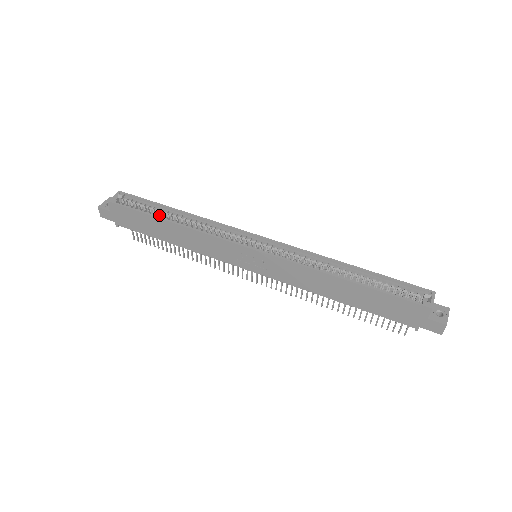
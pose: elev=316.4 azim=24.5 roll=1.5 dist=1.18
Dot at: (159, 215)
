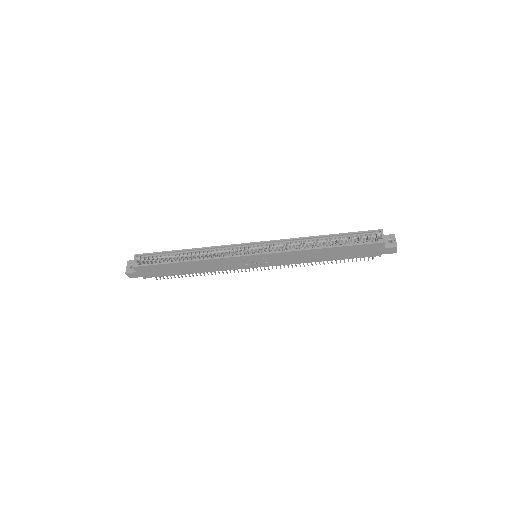
Dot at: occluded
